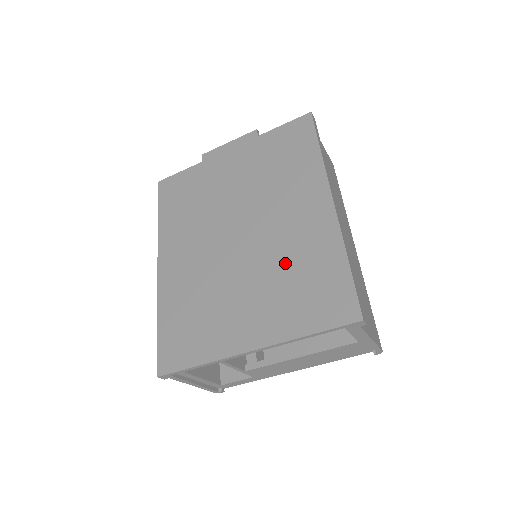
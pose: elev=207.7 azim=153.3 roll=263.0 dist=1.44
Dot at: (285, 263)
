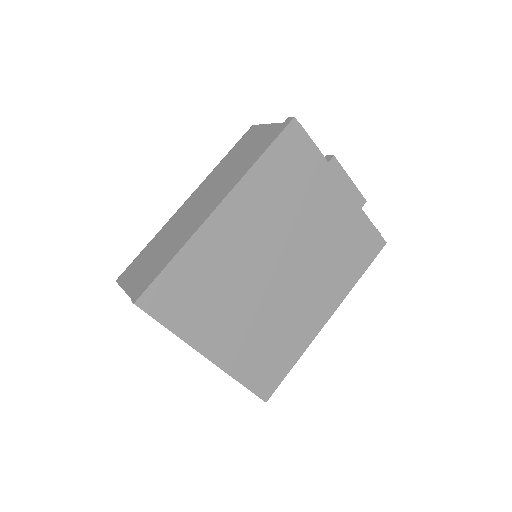
Dot at: (276, 326)
